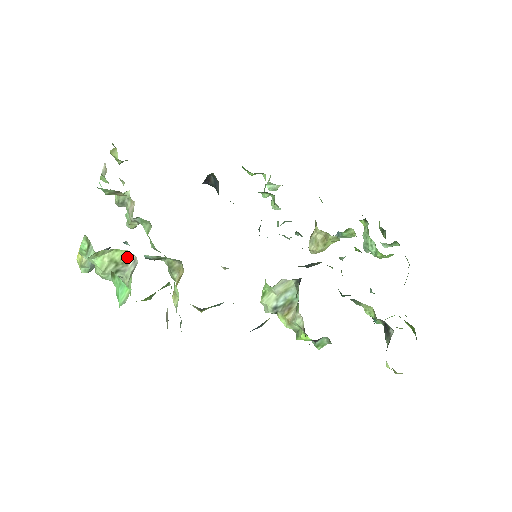
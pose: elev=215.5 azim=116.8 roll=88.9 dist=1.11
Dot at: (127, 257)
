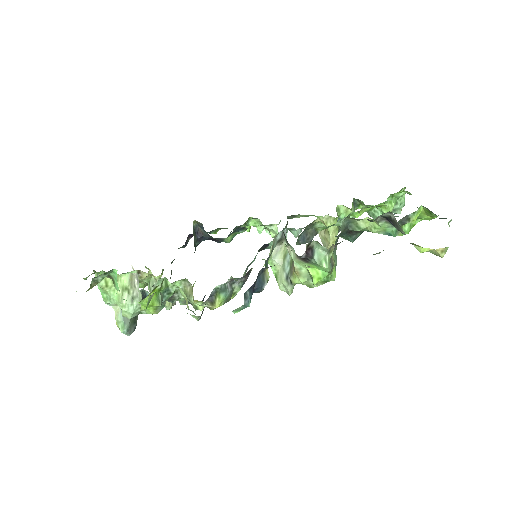
Dot at: (132, 279)
